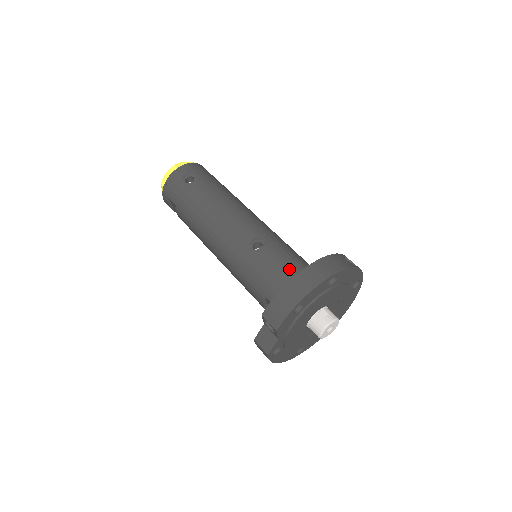
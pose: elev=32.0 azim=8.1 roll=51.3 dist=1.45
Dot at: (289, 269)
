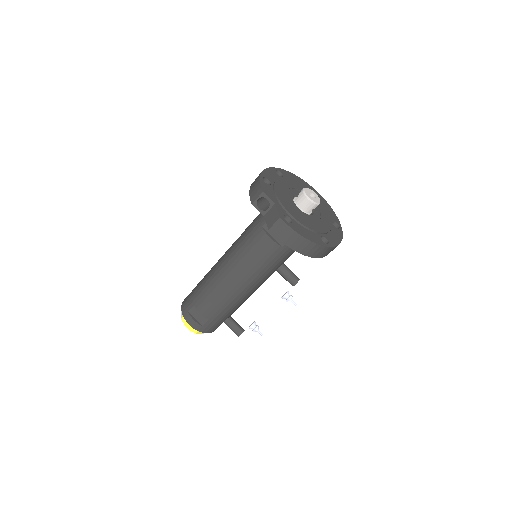
Dot at: occluded
